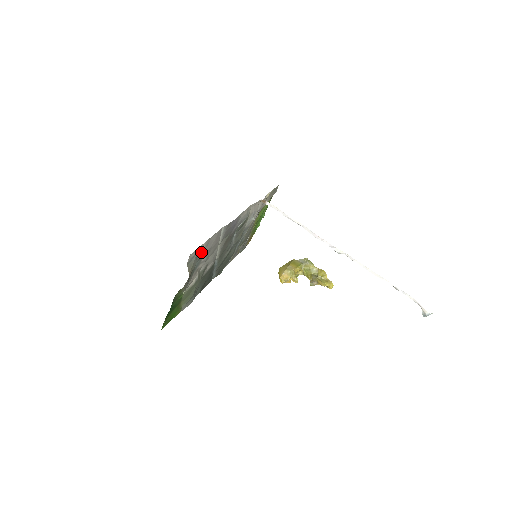
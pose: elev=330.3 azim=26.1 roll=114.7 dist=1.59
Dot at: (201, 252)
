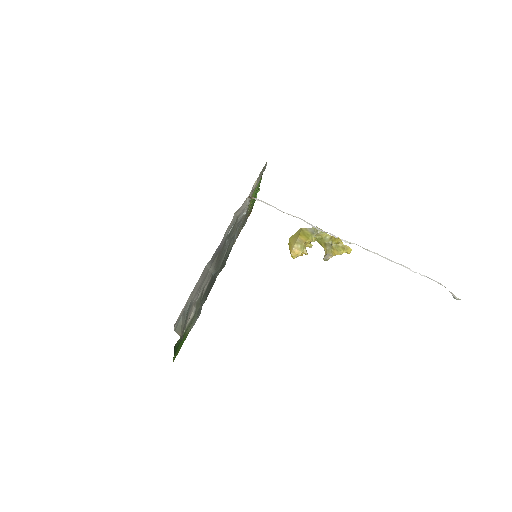
Dot at: (188, 302)
